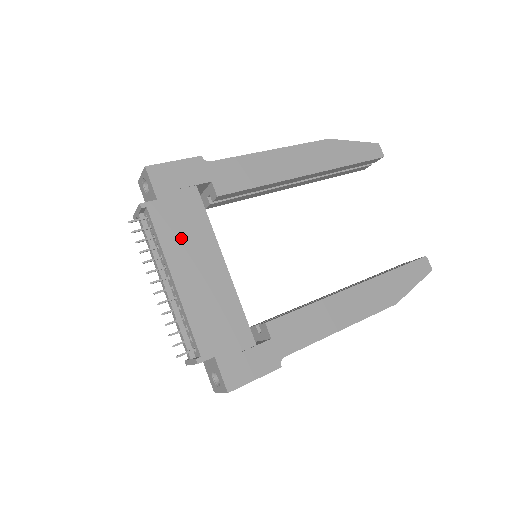
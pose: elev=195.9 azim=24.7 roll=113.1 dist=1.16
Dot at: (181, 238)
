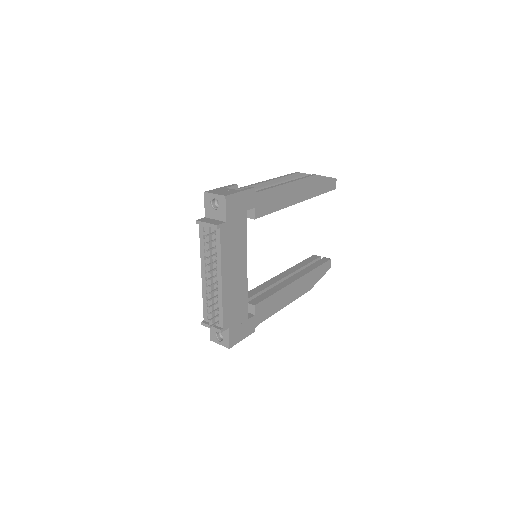
Dot at: (231, 250)
